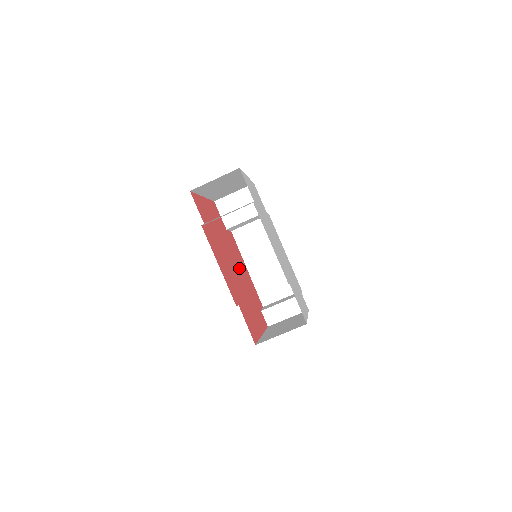
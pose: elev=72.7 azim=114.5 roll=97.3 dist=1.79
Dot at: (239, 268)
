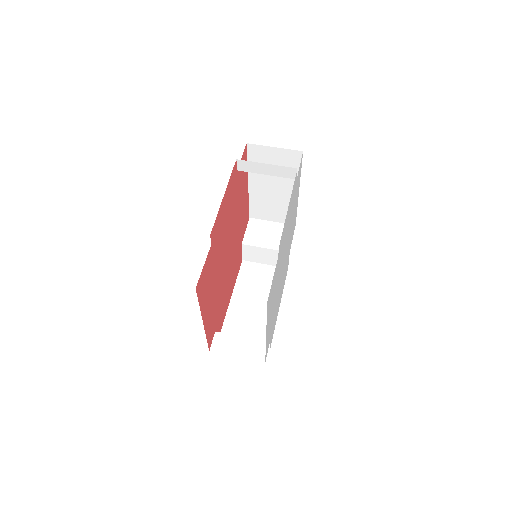
Dot at: (229, 269)
